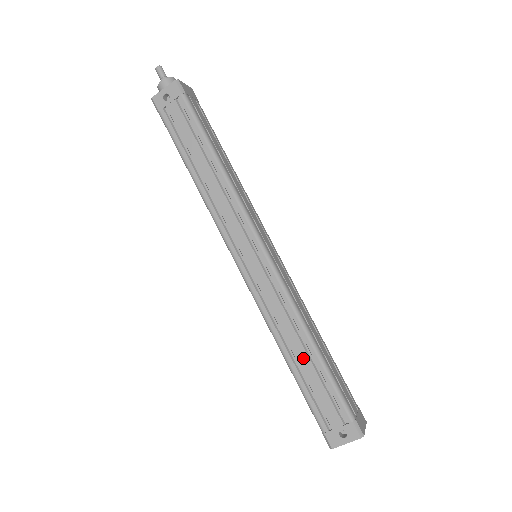
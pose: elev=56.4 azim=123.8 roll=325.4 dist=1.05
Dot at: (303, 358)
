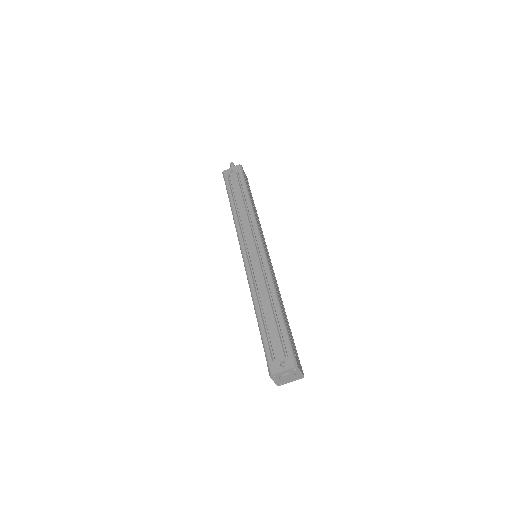
Dot at: (268, 310)
